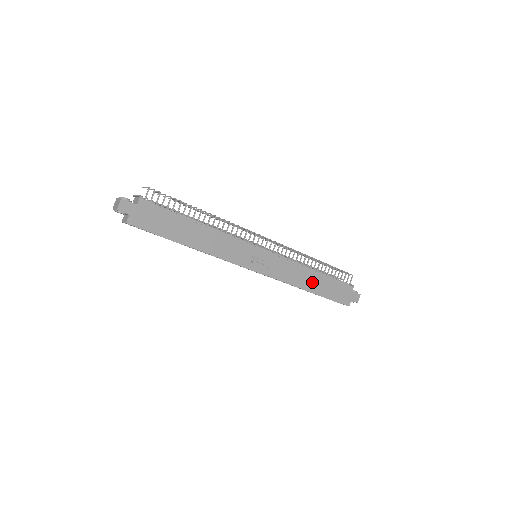
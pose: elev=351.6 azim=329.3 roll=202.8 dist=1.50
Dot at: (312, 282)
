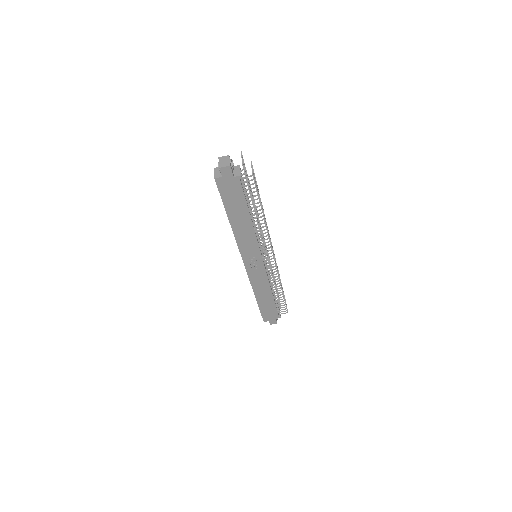
Dot at: (264, 296)
